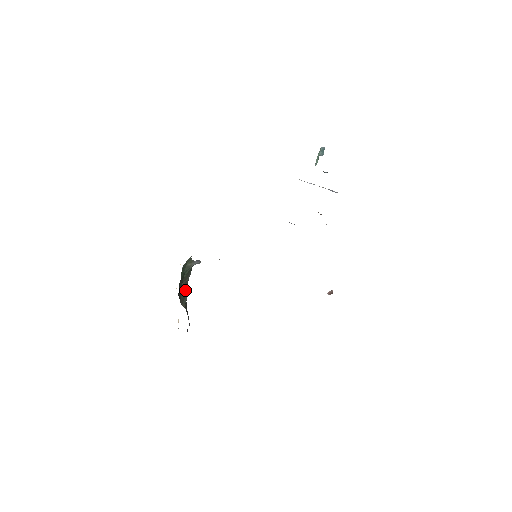
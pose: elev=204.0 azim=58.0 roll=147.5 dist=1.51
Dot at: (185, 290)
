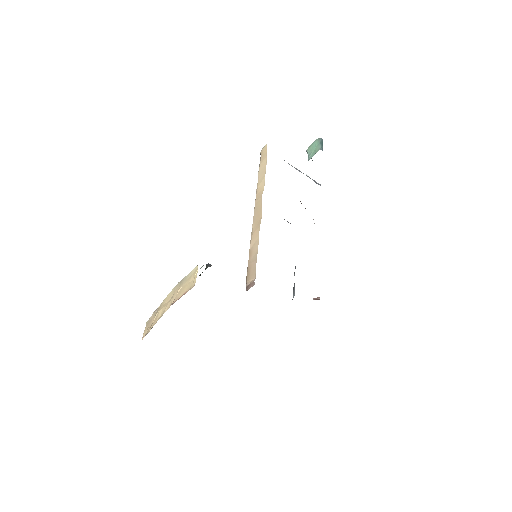
Dot at: occluded
